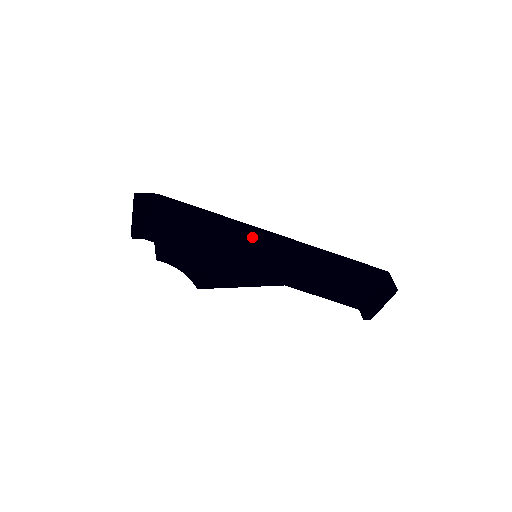
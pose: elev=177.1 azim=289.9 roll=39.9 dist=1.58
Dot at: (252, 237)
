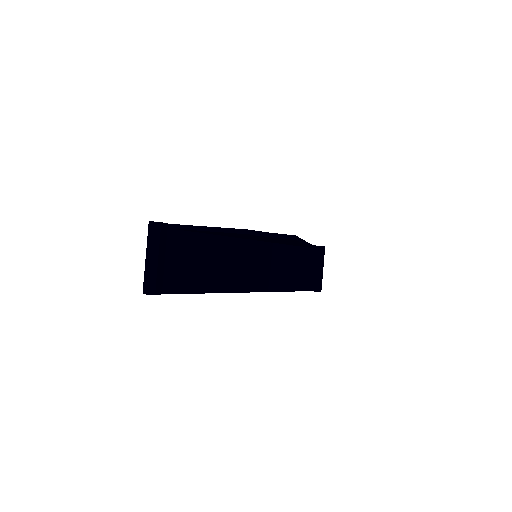
Dot at: occluded
